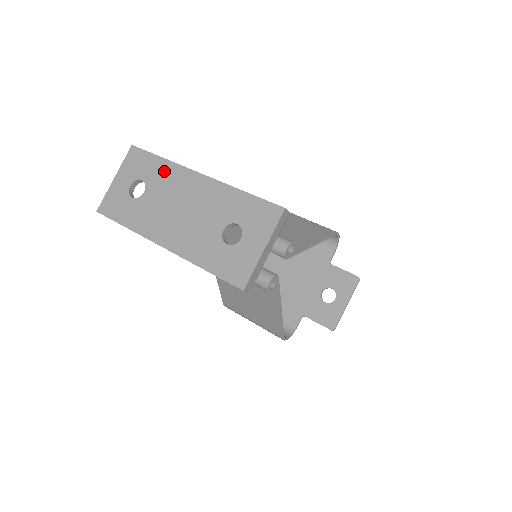
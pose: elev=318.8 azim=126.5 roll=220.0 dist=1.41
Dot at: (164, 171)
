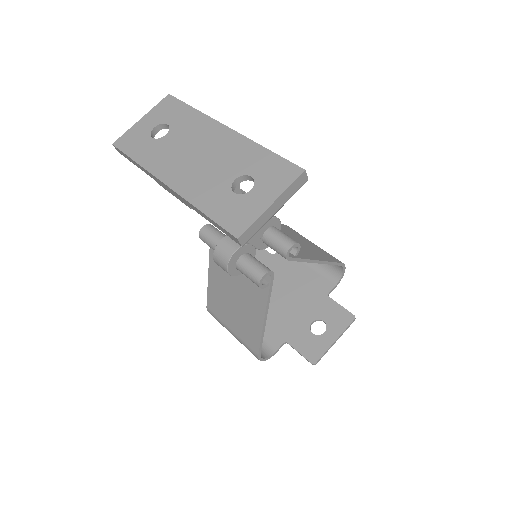
Dot at: (192, 120)
